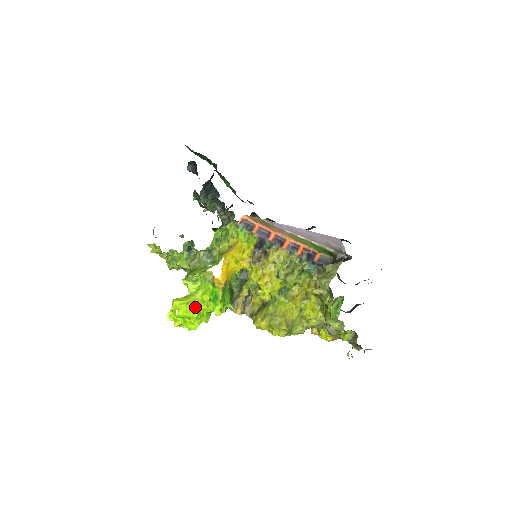
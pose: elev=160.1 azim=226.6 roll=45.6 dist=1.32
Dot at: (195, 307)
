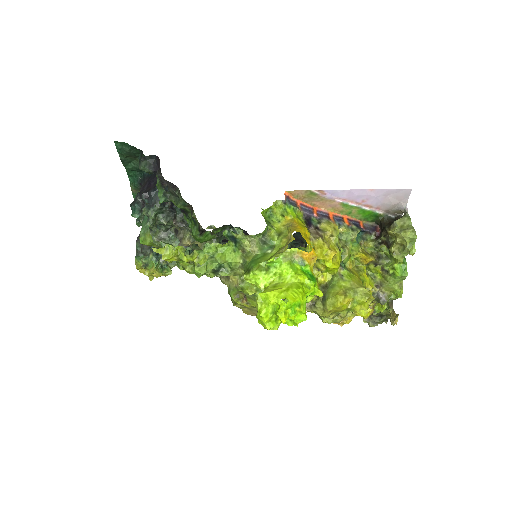
Dot at: (301, 290)
